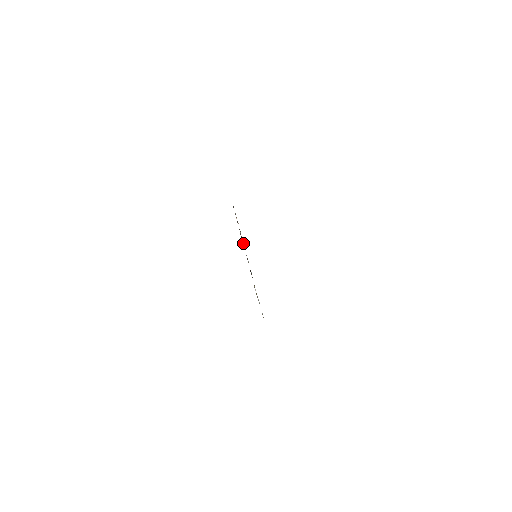
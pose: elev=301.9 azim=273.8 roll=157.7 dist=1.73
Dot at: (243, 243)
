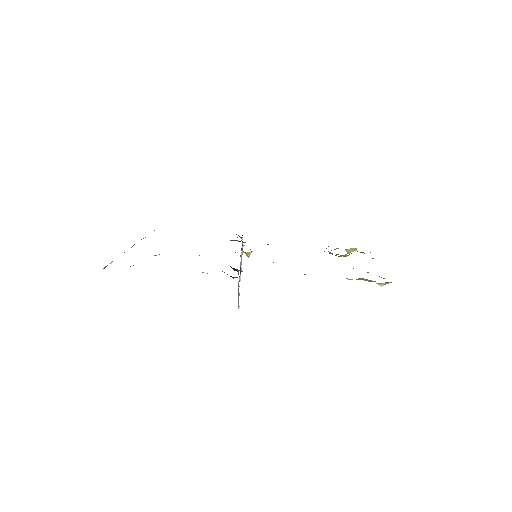
Dot at: (241, 259)
